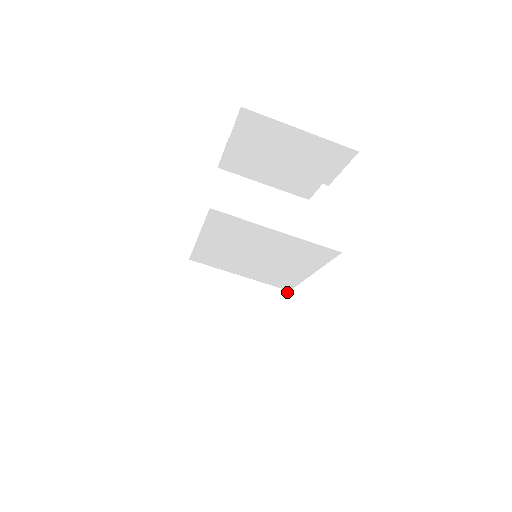
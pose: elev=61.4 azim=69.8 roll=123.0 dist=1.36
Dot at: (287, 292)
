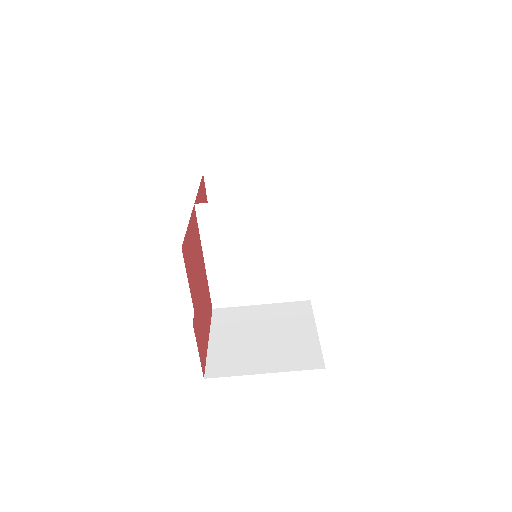
Dot at: (308, 301)
